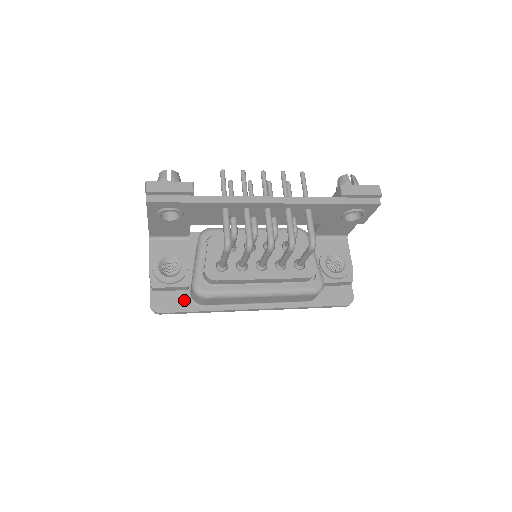
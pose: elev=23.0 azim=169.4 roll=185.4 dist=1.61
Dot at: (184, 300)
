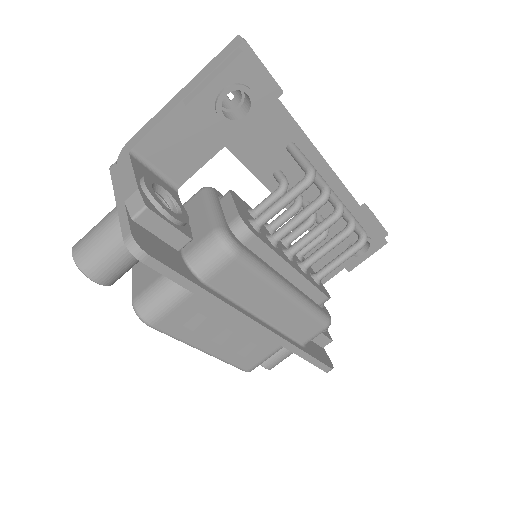
Dot at: (178, 260)
